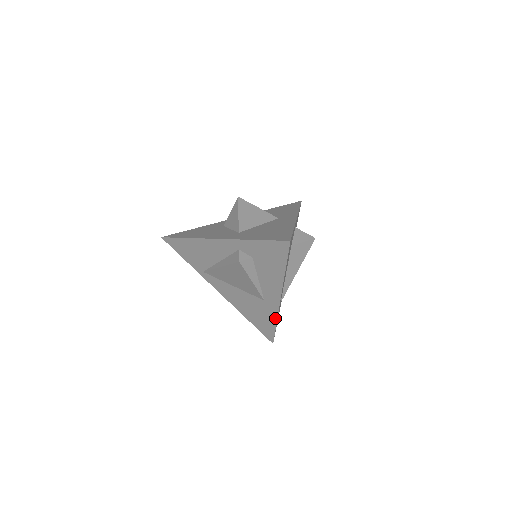
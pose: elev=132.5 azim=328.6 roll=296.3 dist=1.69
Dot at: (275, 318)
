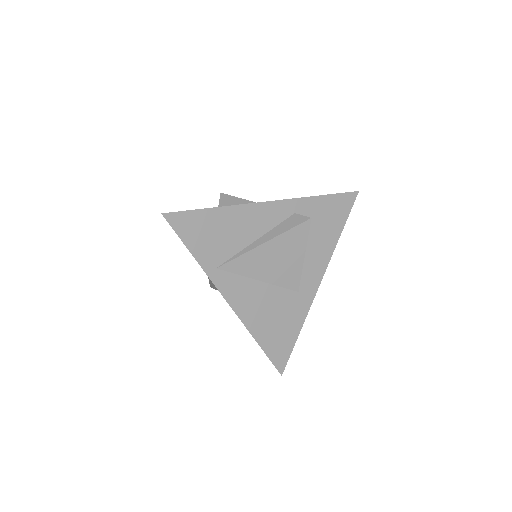
Dot at: (303, 319)
